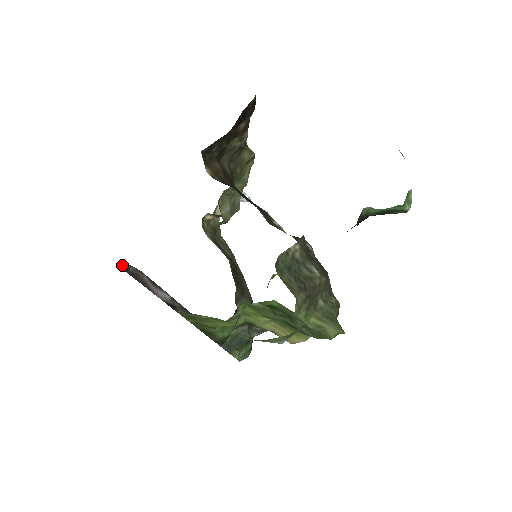
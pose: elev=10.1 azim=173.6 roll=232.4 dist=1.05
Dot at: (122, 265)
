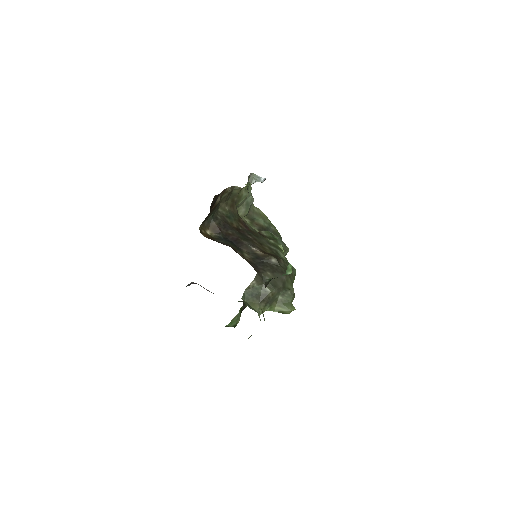
Dot at: (186, 286)
